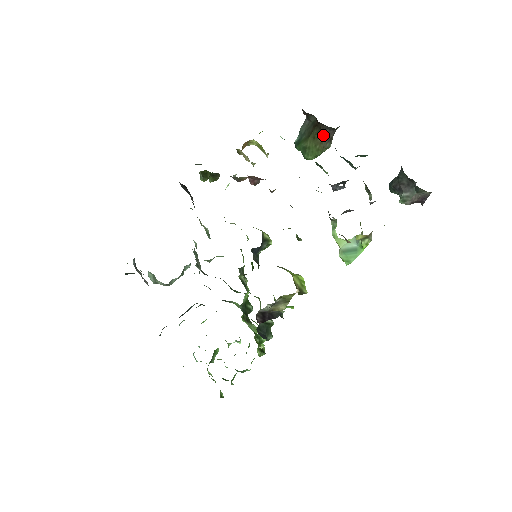
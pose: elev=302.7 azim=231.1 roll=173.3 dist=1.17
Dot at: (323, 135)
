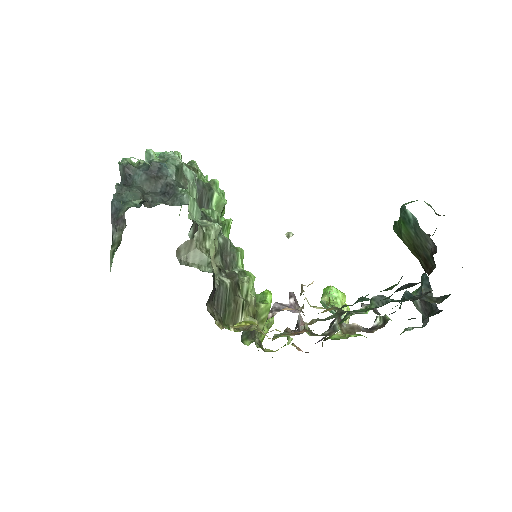
Dot at: (422, 266)
